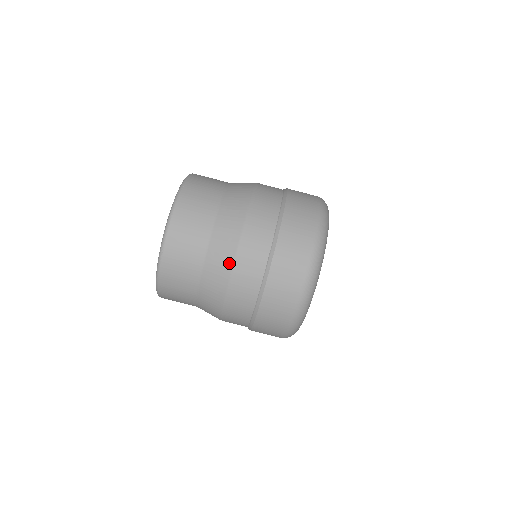
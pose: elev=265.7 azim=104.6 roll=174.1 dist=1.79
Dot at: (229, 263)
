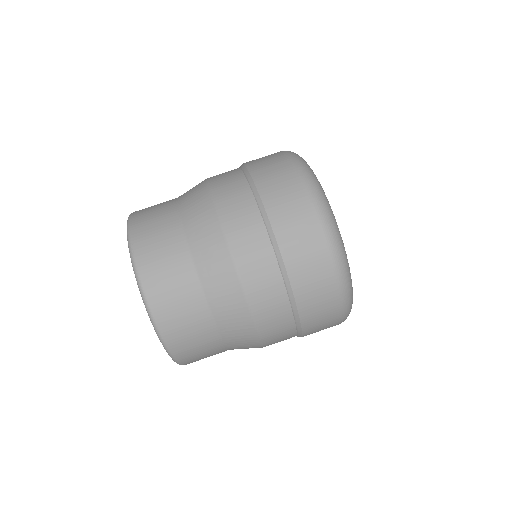
Dot at: (209, 207)
